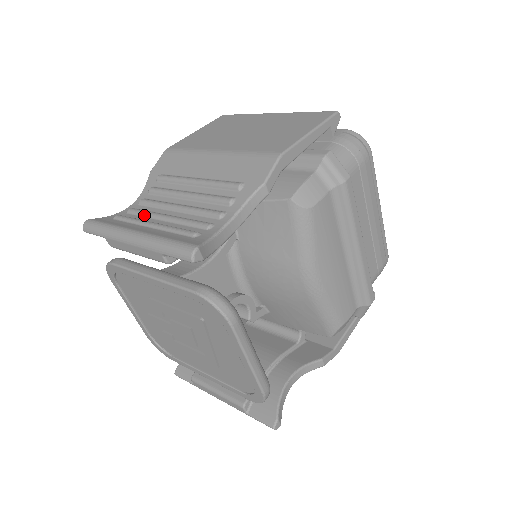
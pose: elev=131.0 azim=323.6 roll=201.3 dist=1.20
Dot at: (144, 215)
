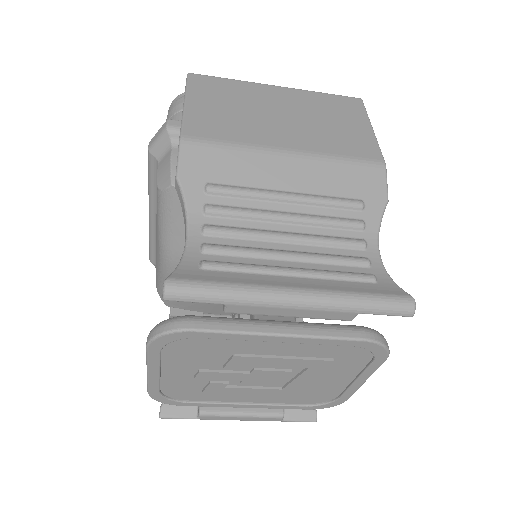
Dot at: (247, 255)
